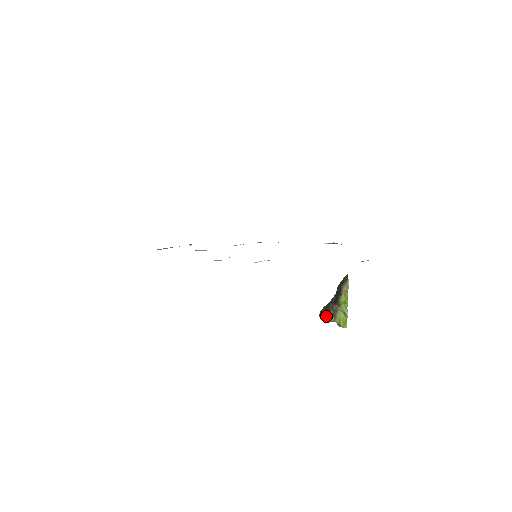
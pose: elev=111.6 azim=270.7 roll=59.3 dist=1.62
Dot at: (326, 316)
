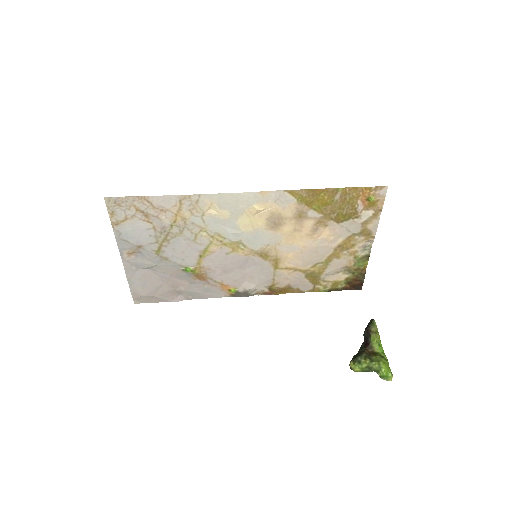
Dot at: (358, 357)
